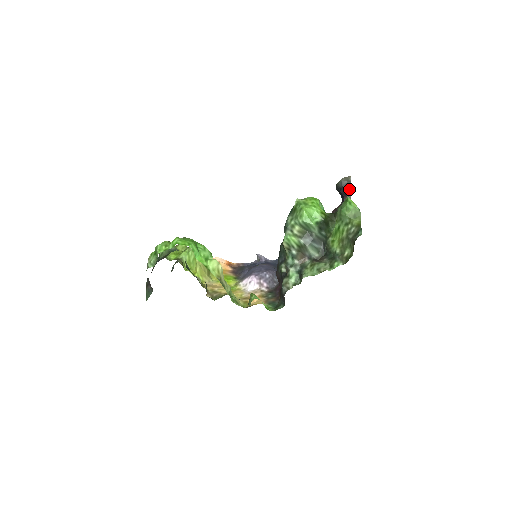
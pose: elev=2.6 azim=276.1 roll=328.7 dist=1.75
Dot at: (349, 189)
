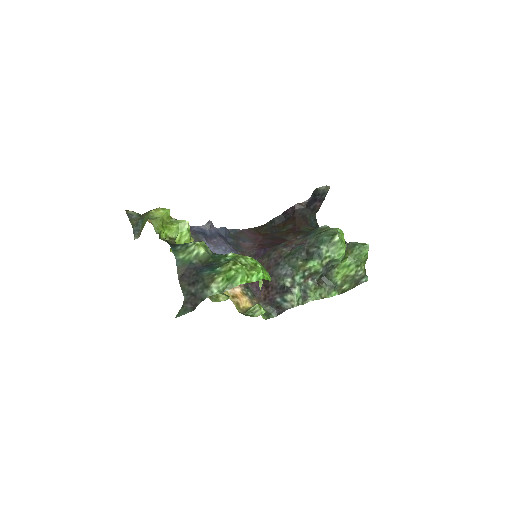
Dot at: occluded
